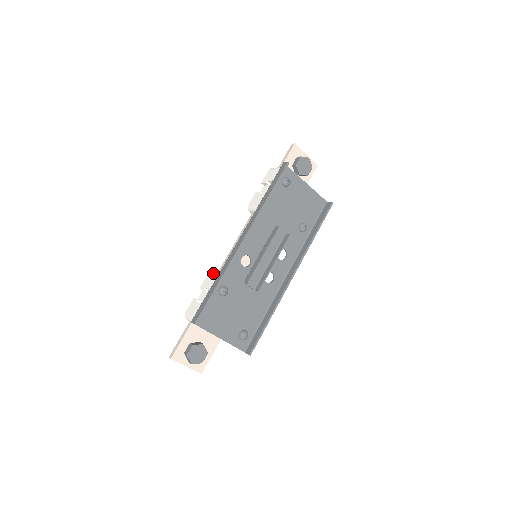
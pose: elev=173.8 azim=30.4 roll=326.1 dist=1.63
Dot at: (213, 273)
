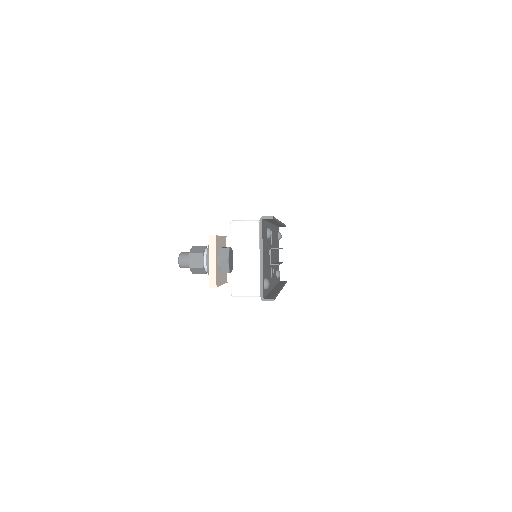
Dot at: occluded
